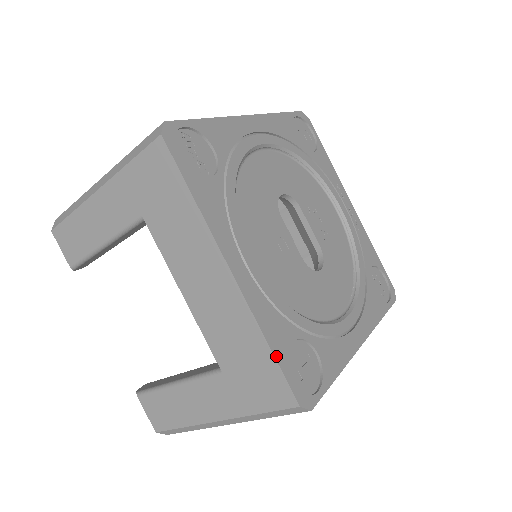
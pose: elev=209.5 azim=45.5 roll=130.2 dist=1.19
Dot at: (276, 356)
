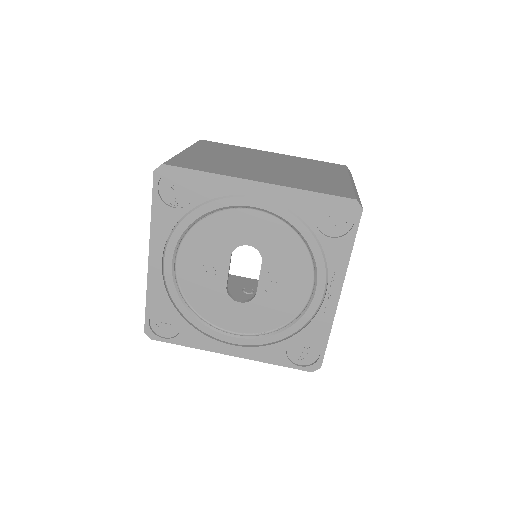
Dot at: (147, 306)
